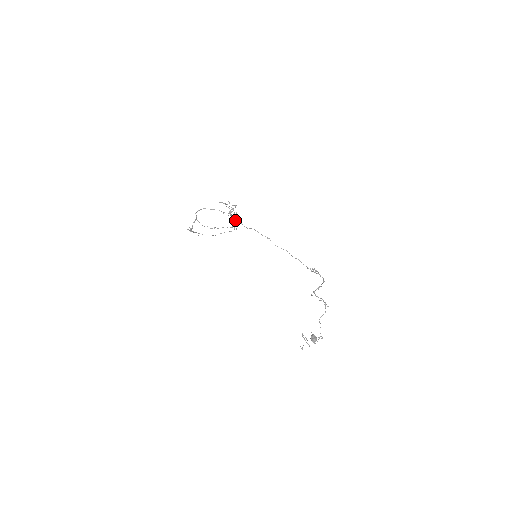
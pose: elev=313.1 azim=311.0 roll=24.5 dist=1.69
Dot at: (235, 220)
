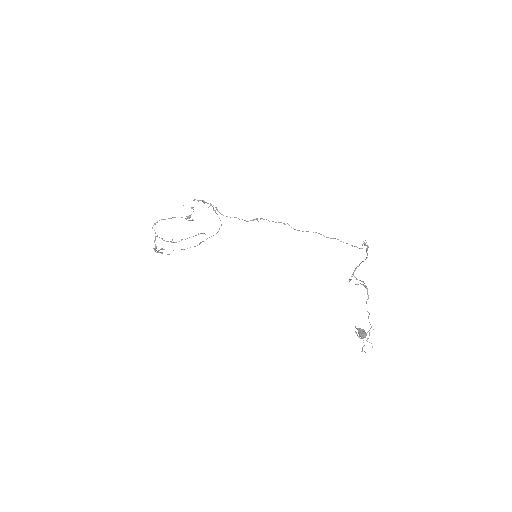
Dot at: (226, 216)
